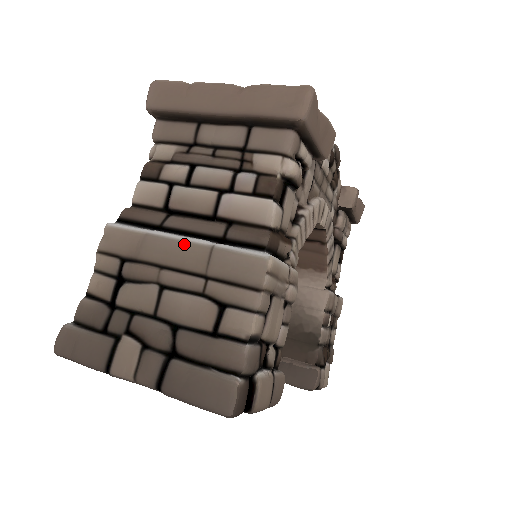
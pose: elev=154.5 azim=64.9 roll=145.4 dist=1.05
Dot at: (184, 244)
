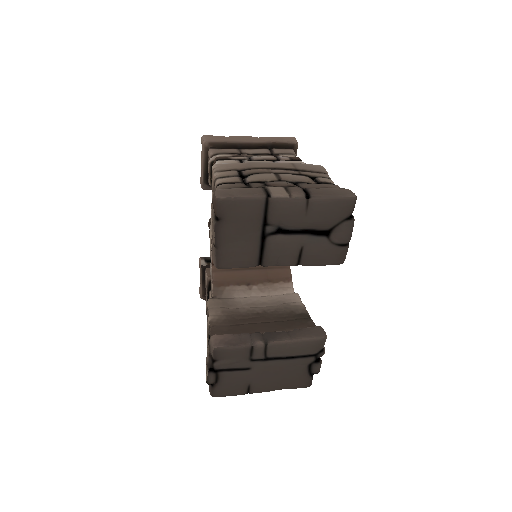
Dot at: (275, 163)
